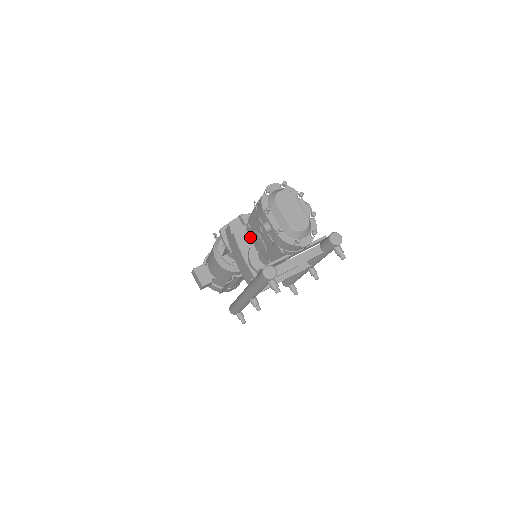
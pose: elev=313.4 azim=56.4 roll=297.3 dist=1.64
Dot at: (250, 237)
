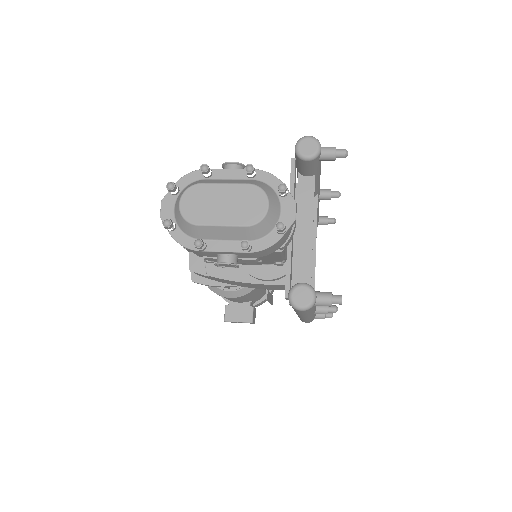
Dot at: occluded
